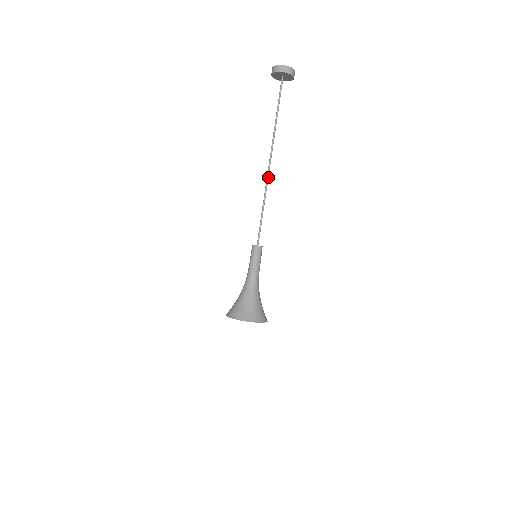
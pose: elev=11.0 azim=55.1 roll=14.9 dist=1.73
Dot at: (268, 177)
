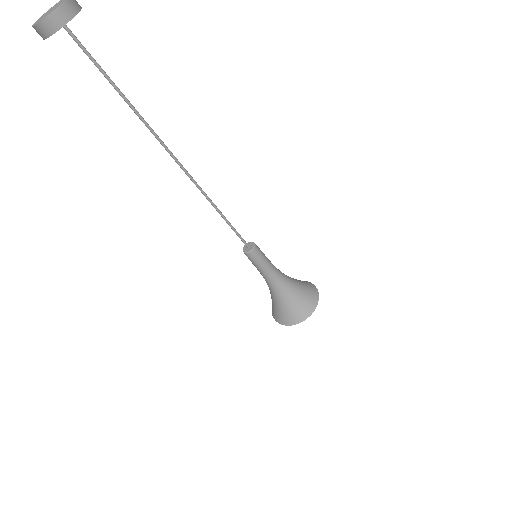
Dot at: (191, 177)
